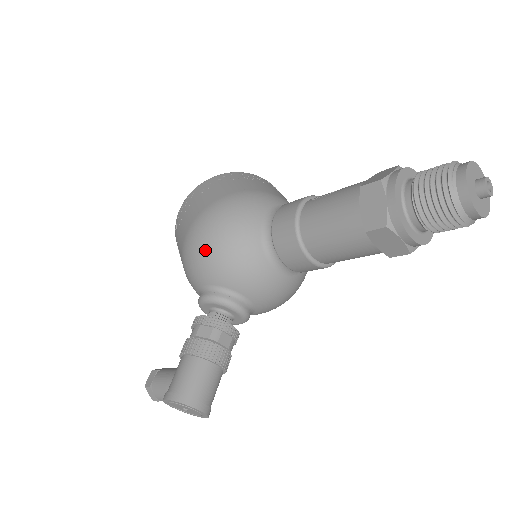
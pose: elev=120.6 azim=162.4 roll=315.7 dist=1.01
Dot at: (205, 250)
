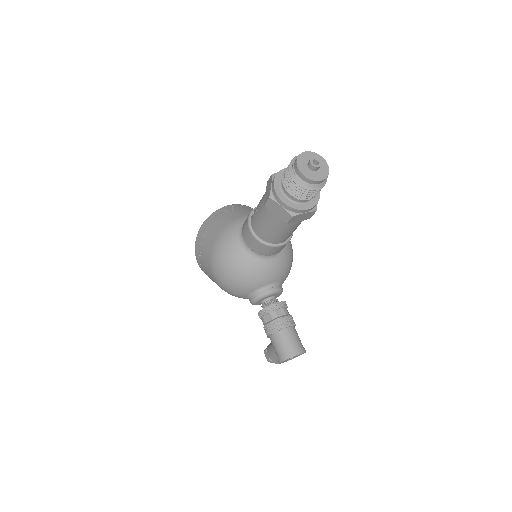
Dot at: (230, 283)
